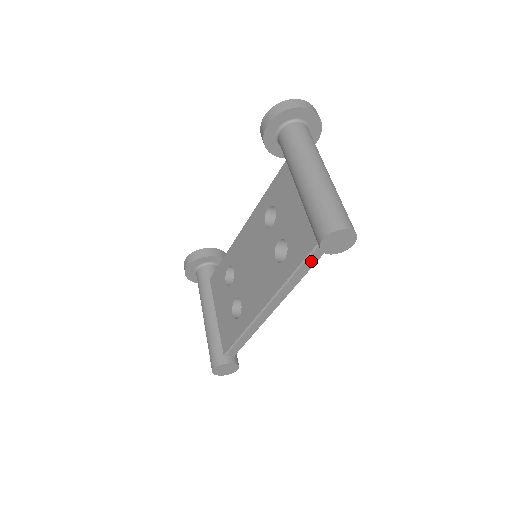
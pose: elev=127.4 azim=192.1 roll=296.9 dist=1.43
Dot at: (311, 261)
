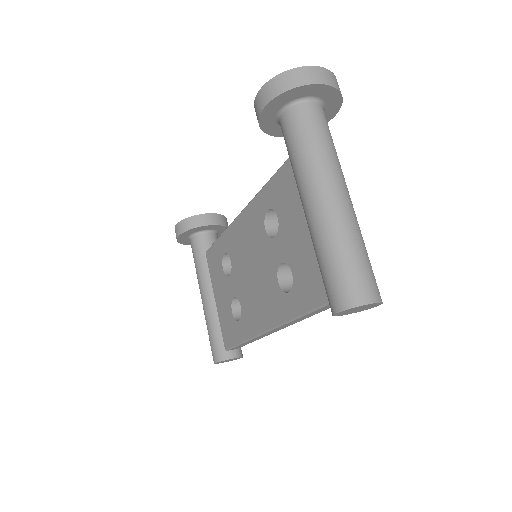
Dot at: (322, 309)
